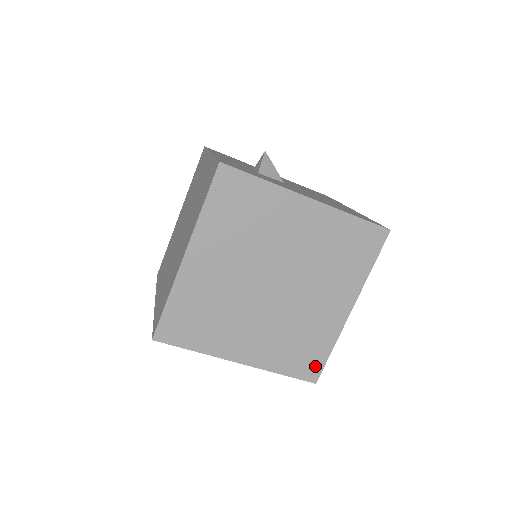
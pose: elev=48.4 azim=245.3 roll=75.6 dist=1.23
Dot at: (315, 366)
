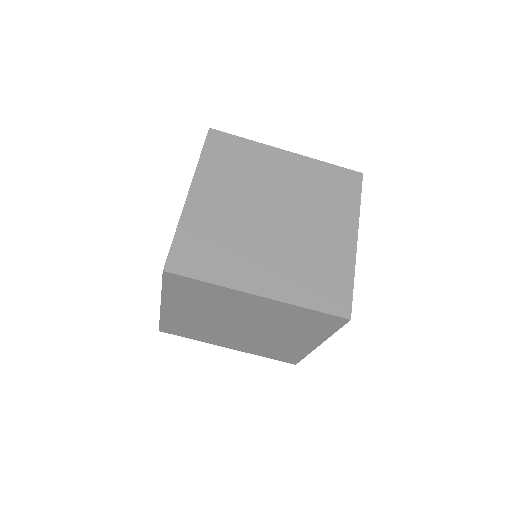
Dot at: (342, 299)
